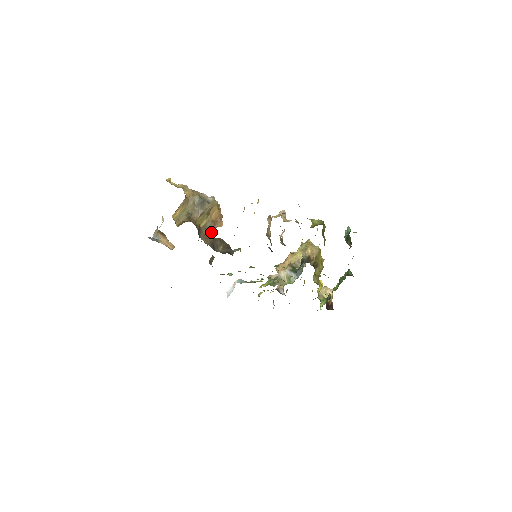
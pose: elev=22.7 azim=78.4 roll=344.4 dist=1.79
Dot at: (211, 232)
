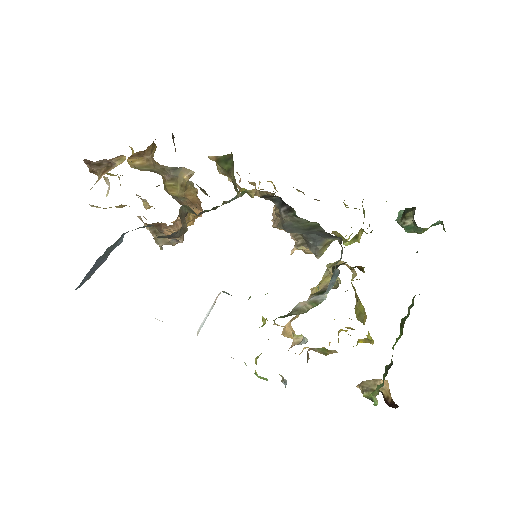
Dot at: occluded
